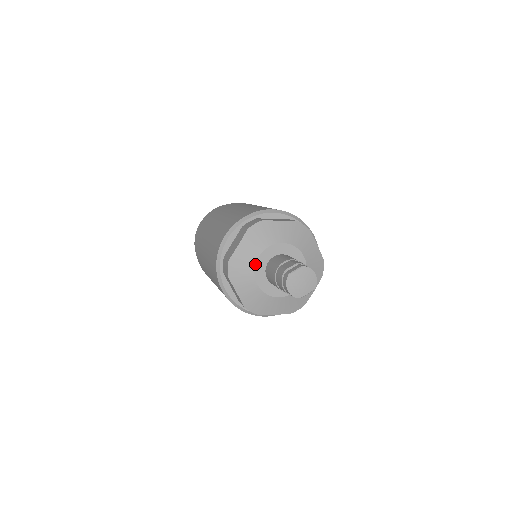
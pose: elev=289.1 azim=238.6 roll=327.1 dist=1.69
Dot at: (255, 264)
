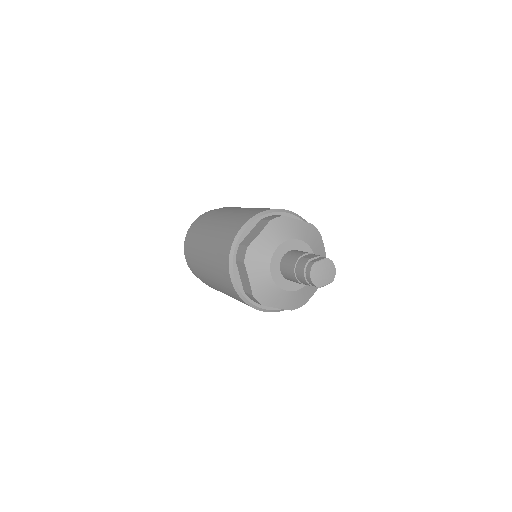
Dot at: (273, 254)
